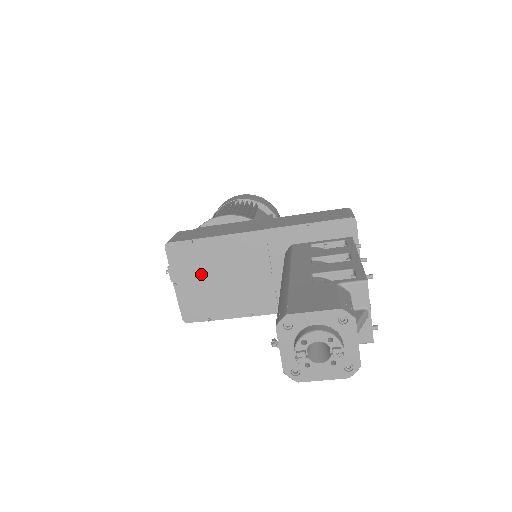
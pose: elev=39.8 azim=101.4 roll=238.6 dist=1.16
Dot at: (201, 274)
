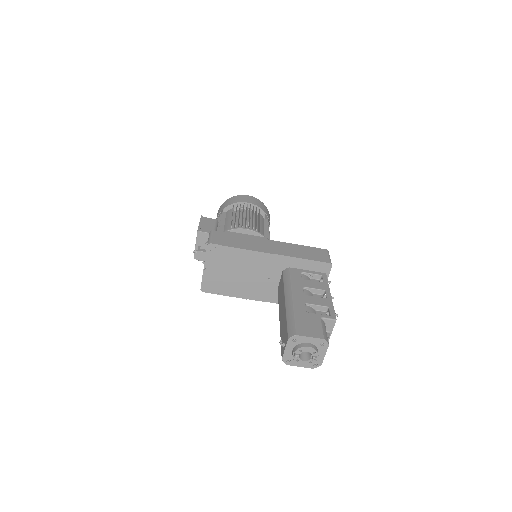
Dot at: (225, 267)
